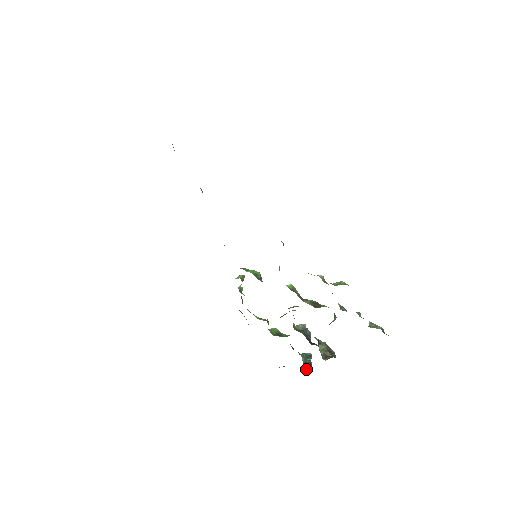
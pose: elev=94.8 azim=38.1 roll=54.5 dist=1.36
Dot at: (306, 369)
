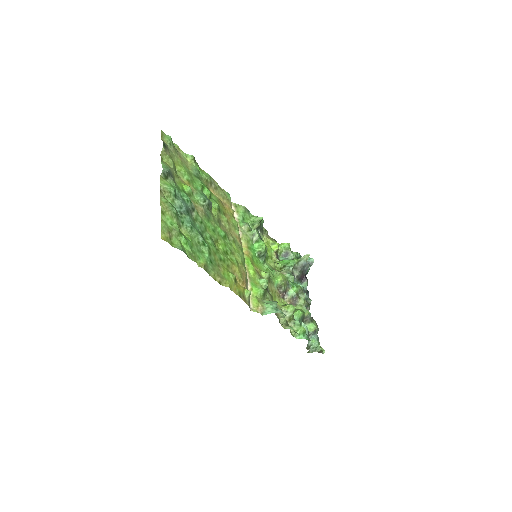
Dot at: occluded
